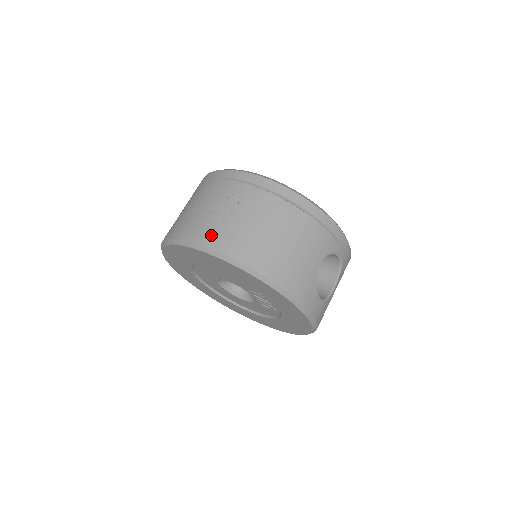
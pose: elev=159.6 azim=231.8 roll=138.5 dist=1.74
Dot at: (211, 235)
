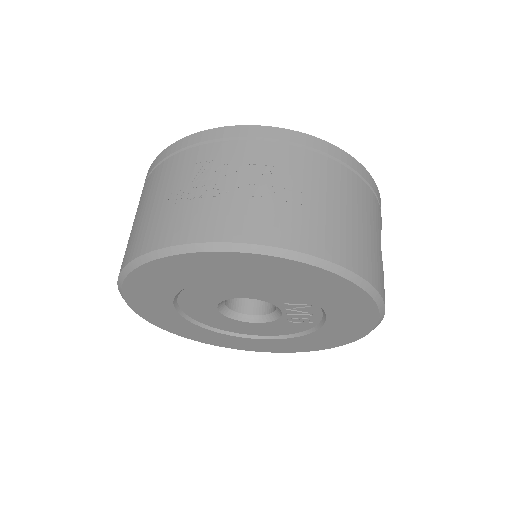
Dot at: (252, 224)
